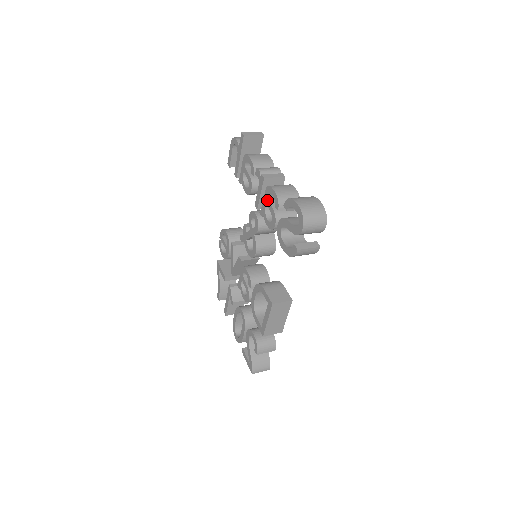
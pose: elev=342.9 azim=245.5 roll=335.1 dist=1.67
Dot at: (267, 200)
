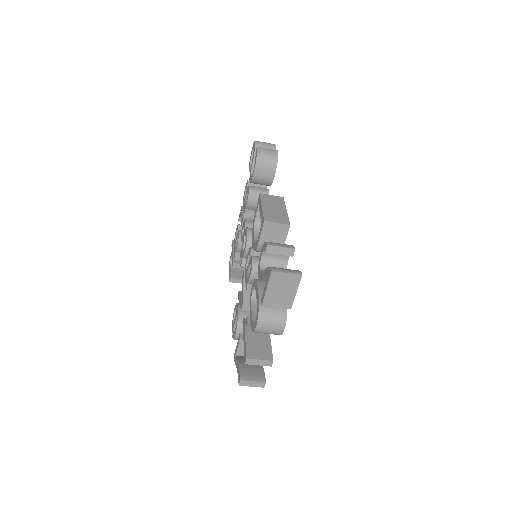
Dot at: (244, 200)
